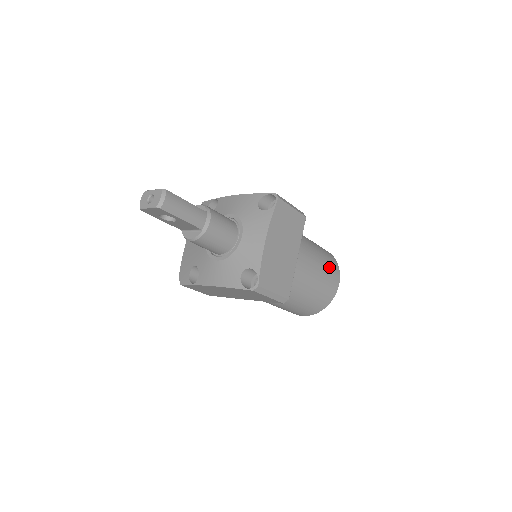
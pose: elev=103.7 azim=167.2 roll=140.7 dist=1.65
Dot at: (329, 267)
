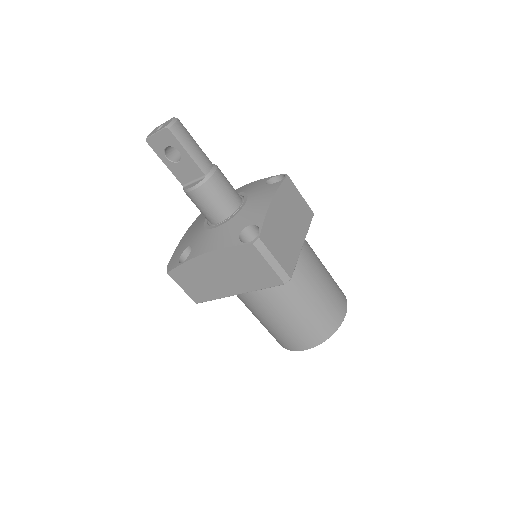
Dot at: (336, 287)
